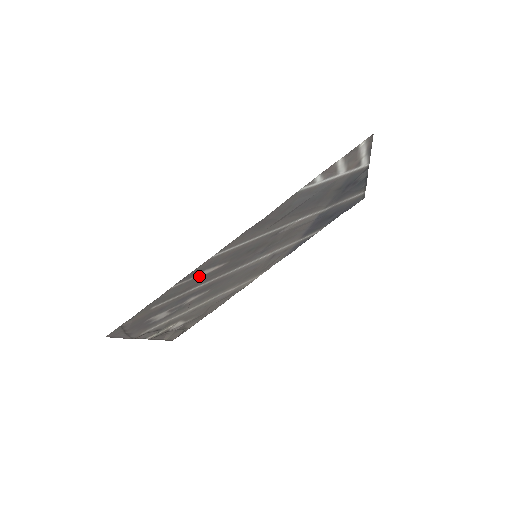
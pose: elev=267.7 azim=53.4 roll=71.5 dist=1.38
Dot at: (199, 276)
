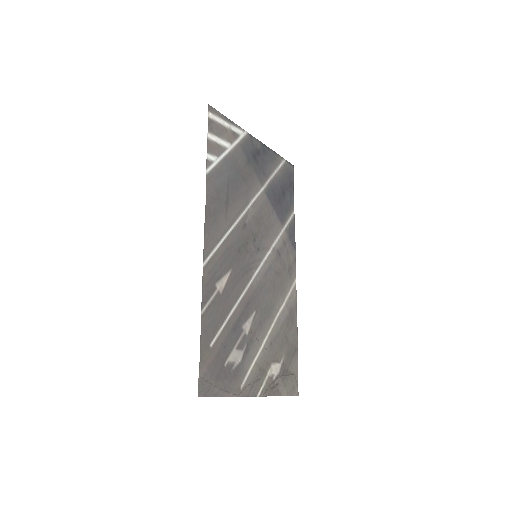
Dot at: (218, 293)
